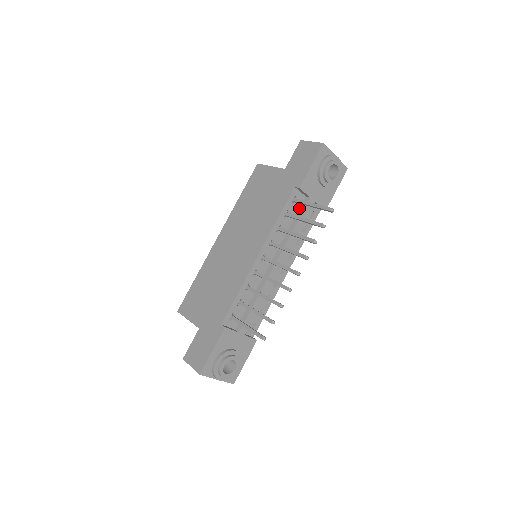
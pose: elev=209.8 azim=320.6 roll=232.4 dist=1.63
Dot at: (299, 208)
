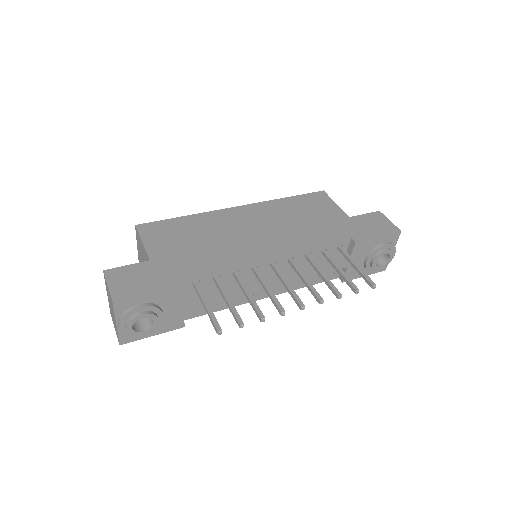
Dot at: (333, 257)
